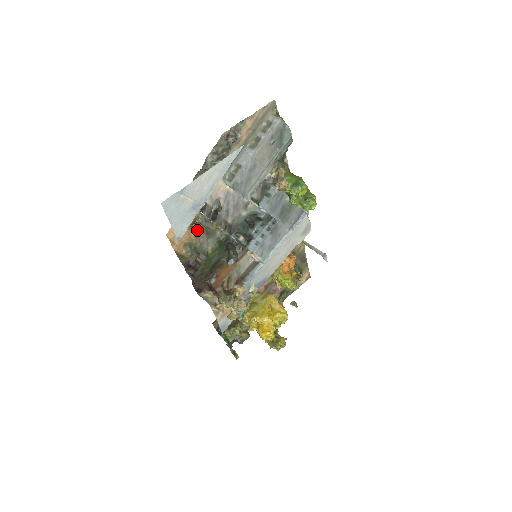
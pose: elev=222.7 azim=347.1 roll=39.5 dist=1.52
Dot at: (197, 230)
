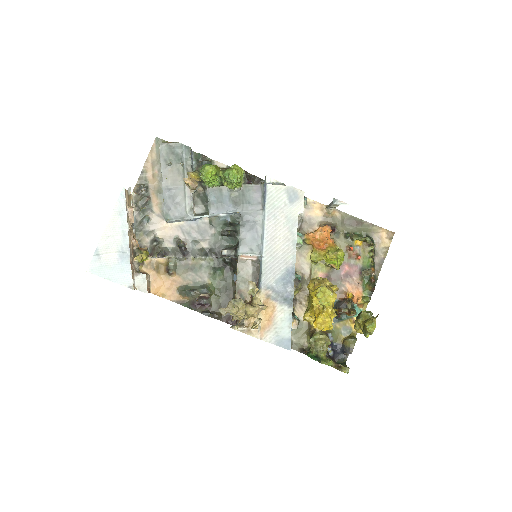
Dot at: (178, 273)
